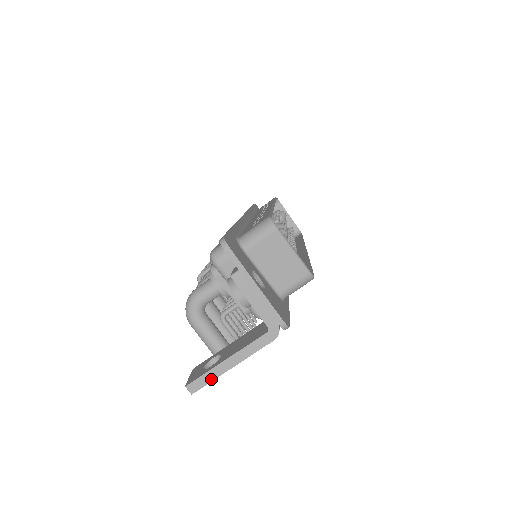
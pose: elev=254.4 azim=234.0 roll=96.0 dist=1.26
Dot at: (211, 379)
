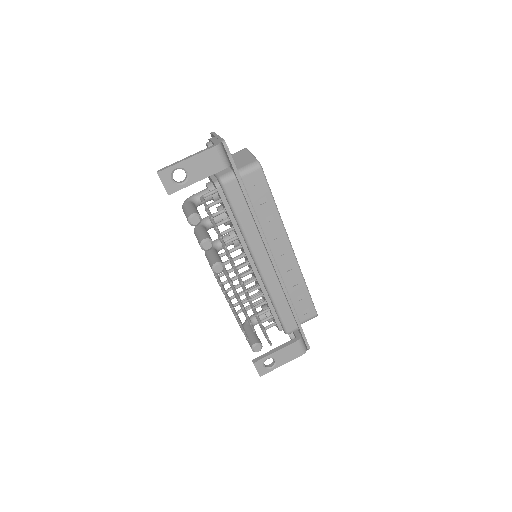
Dot at: (172, 165)
